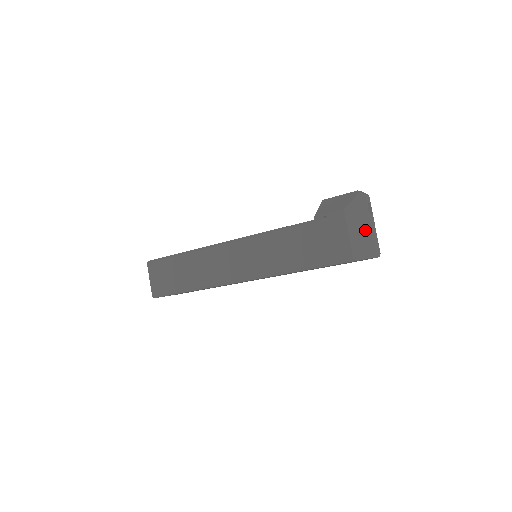
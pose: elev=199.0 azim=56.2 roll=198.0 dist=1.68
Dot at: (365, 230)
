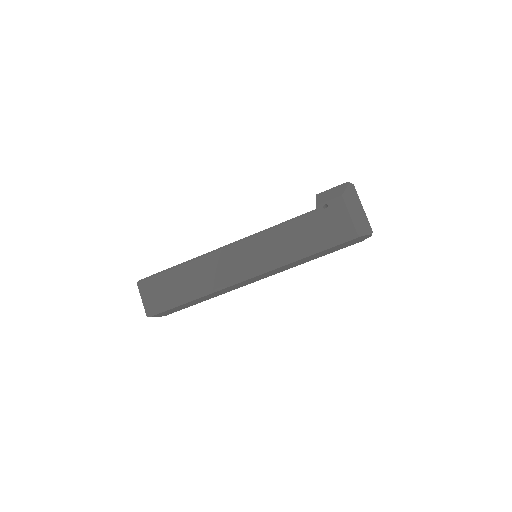
Dot at: (360, 212)
